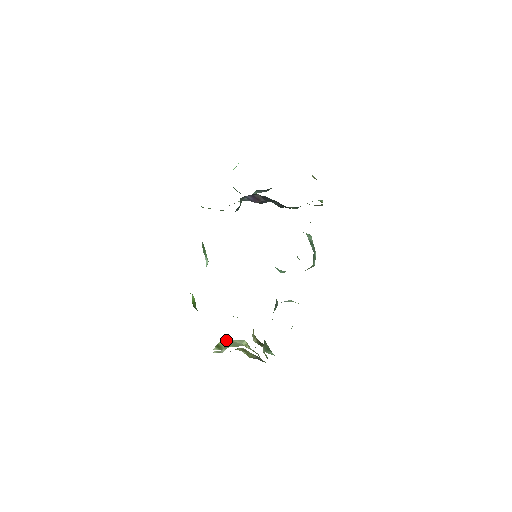
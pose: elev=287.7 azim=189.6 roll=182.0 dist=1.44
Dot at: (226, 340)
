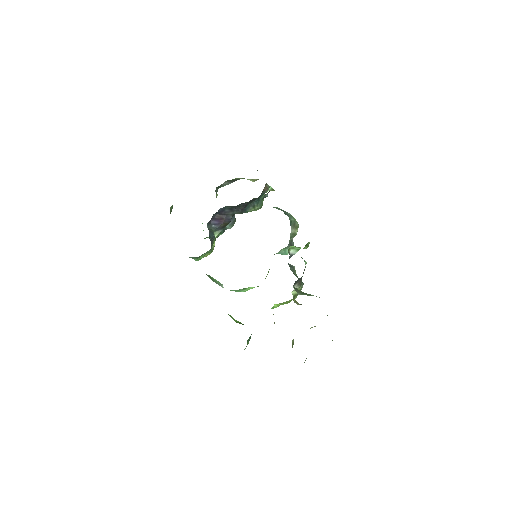
Dot at: occluded
